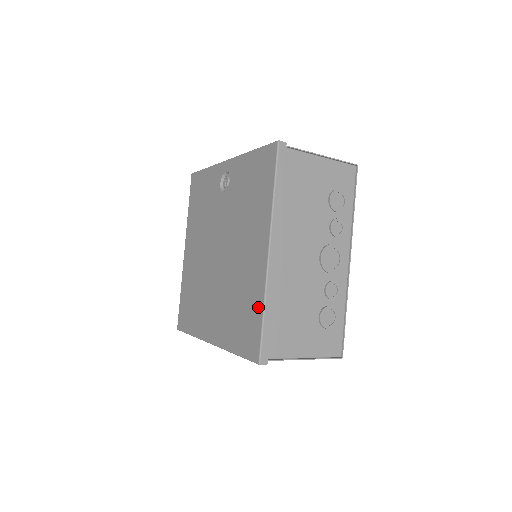
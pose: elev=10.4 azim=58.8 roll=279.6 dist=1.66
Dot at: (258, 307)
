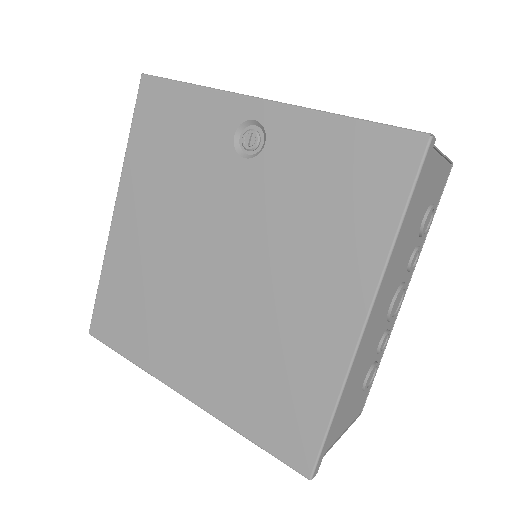
Dot at: (322, 399)
